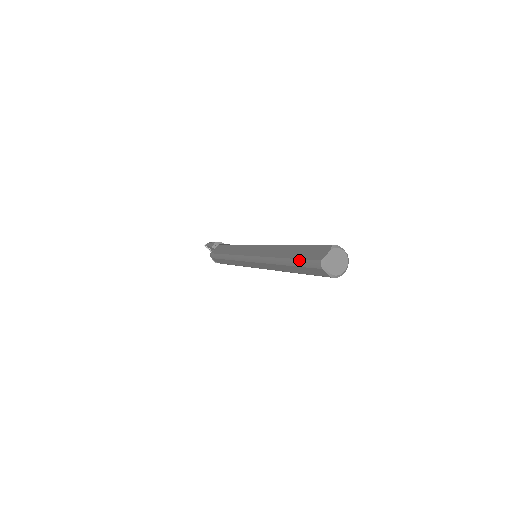
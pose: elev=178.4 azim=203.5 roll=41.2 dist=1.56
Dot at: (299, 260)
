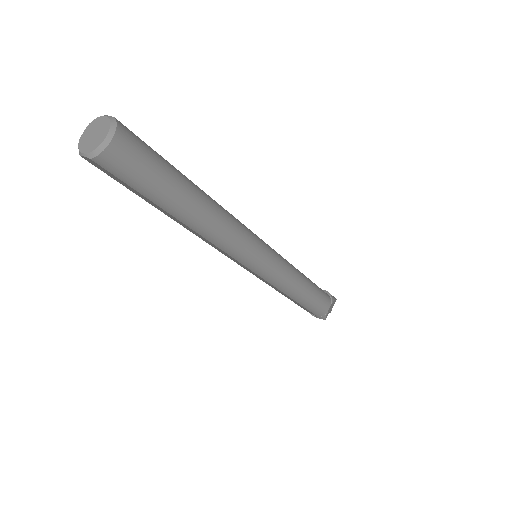
Dot at: occluded
